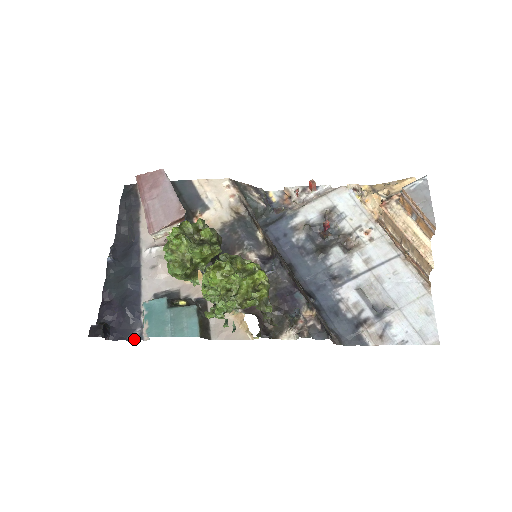
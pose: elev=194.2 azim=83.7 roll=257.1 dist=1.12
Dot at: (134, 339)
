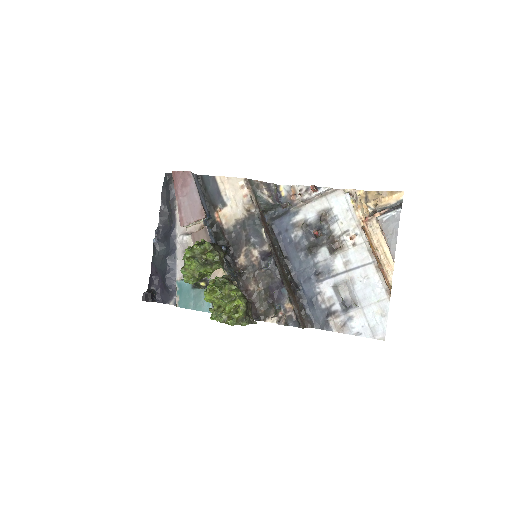
Dot at: (172, 304)
